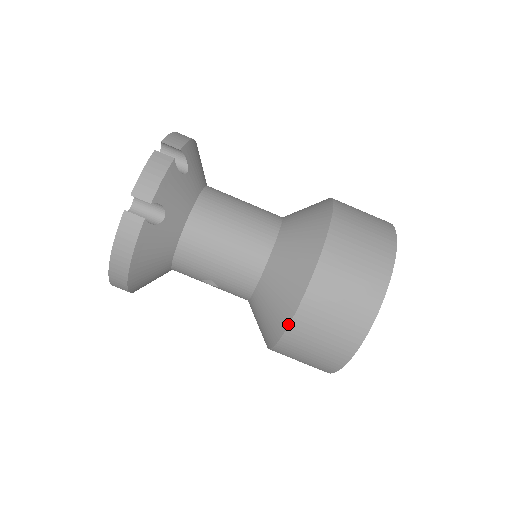
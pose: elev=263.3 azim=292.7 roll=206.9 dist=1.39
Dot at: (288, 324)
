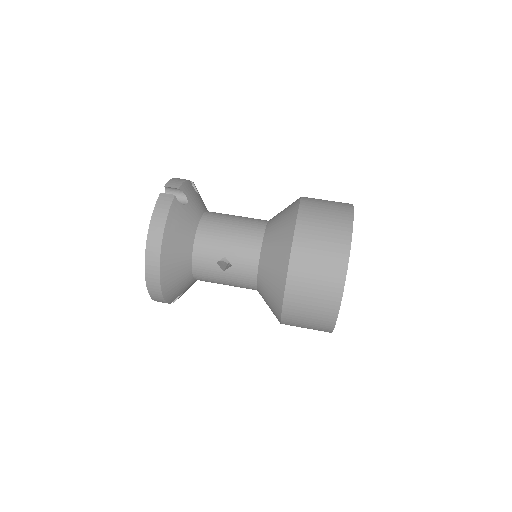
Dot at: (291, 243)
